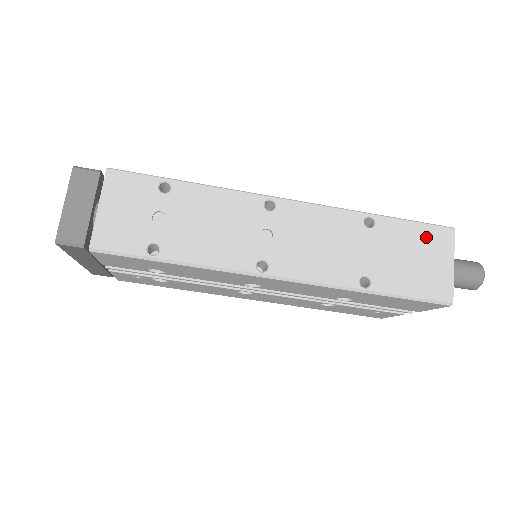
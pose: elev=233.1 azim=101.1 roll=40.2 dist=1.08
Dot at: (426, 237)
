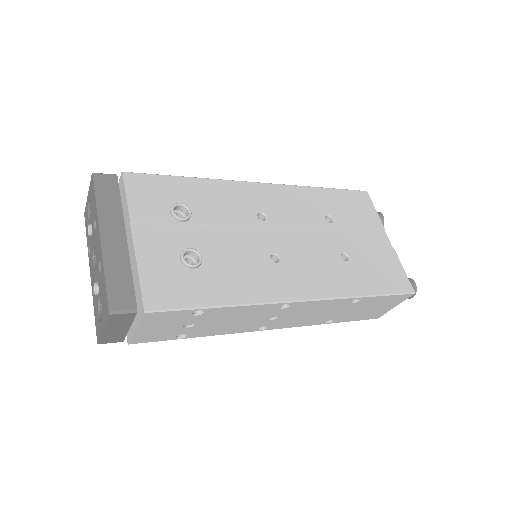
Dot at: (390, 300)
